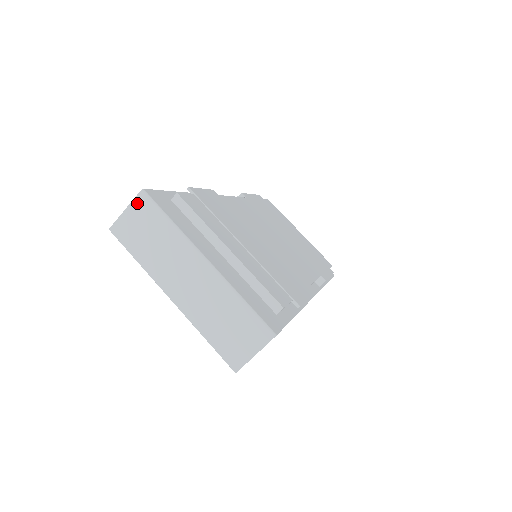
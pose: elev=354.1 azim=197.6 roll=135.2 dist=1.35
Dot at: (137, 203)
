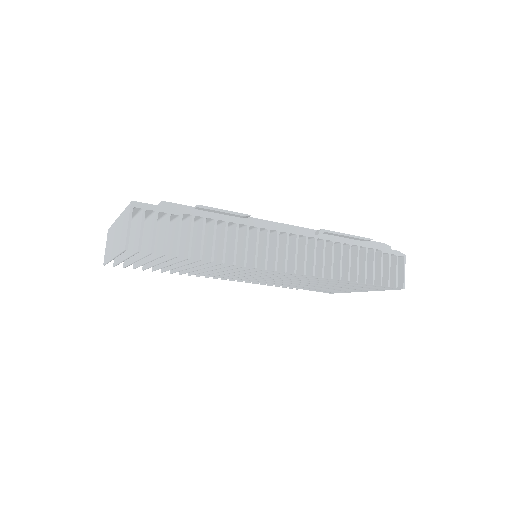
Dot at: (107, 237)
